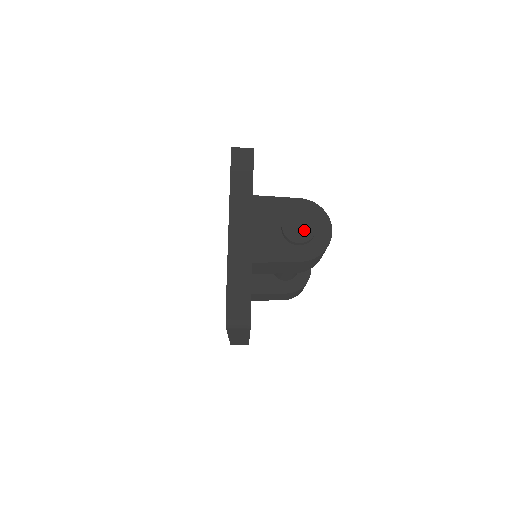
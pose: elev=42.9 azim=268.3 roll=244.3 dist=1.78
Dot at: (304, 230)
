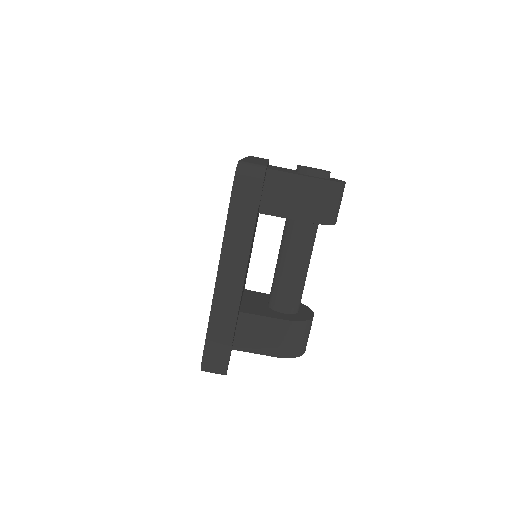
Dot at: occluded
